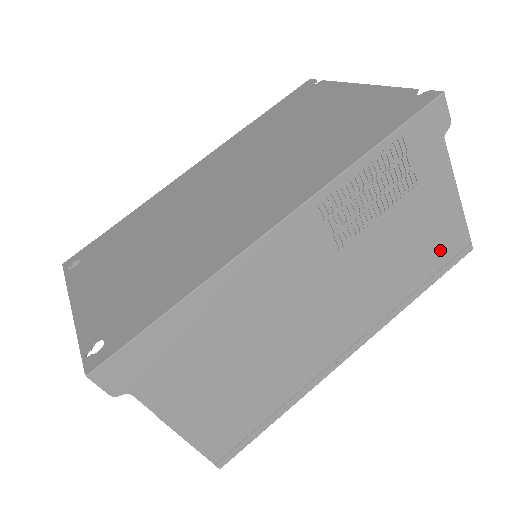
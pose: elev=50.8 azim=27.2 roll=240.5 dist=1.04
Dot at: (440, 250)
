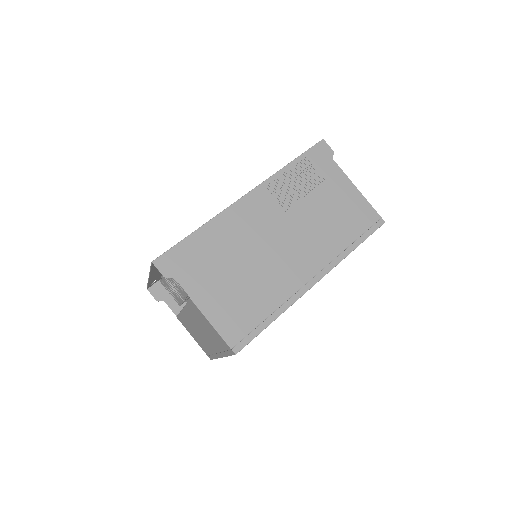
Dot at: (358, 220)
